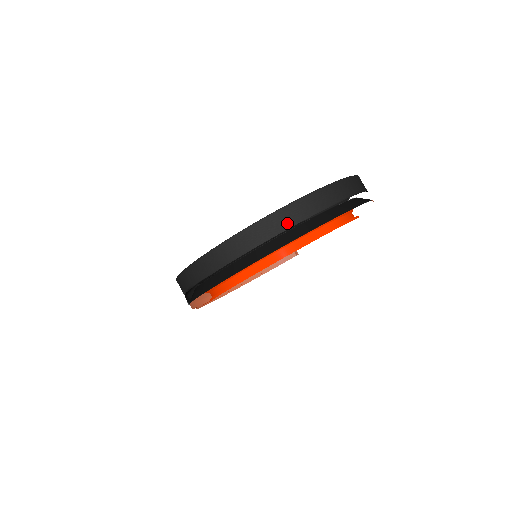
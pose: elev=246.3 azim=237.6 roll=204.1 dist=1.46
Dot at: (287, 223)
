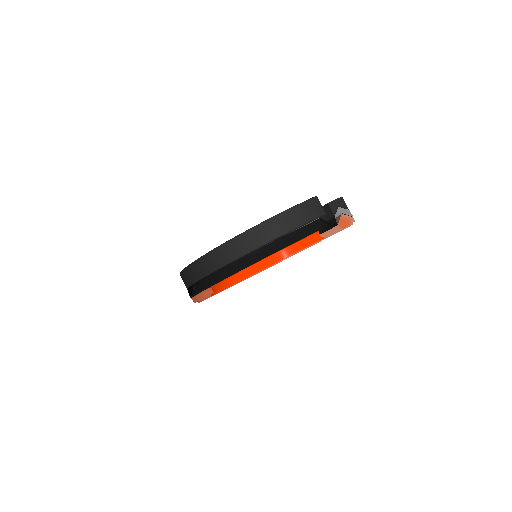
Dot at: (202, 273)
